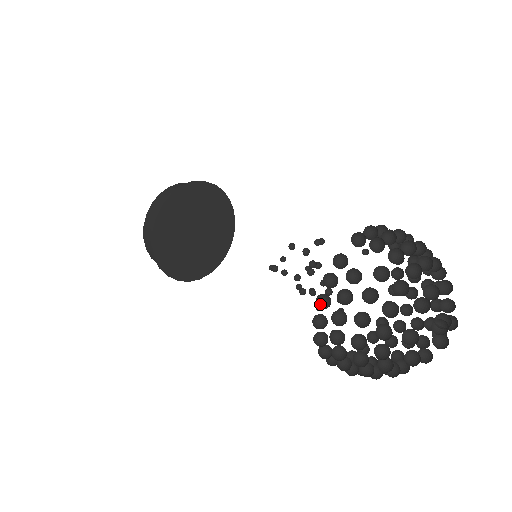
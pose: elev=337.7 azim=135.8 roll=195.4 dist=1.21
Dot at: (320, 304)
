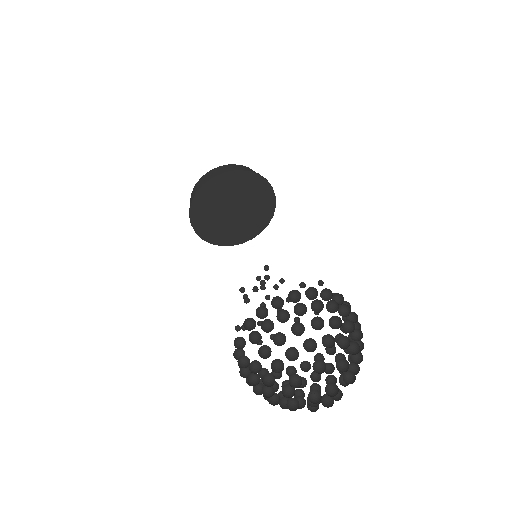
Dot at: occluded
